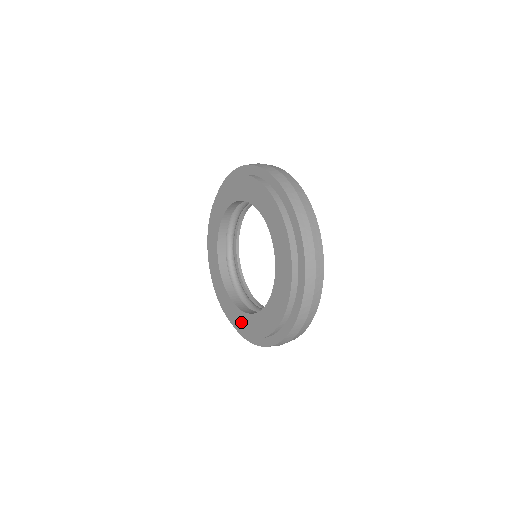
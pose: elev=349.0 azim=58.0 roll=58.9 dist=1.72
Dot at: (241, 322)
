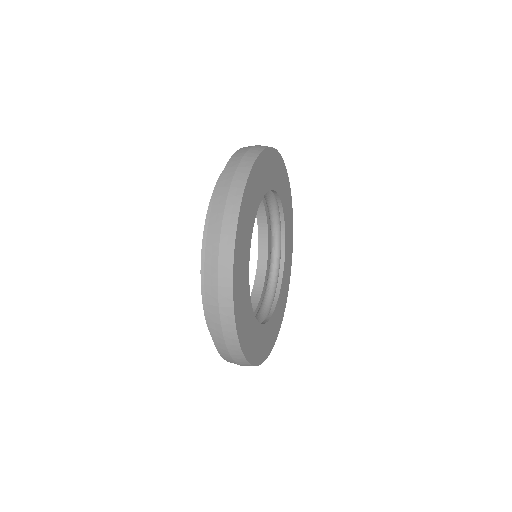
Dot at: occluded
